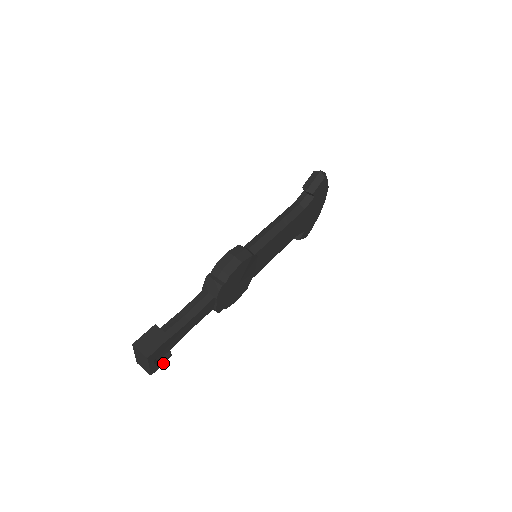
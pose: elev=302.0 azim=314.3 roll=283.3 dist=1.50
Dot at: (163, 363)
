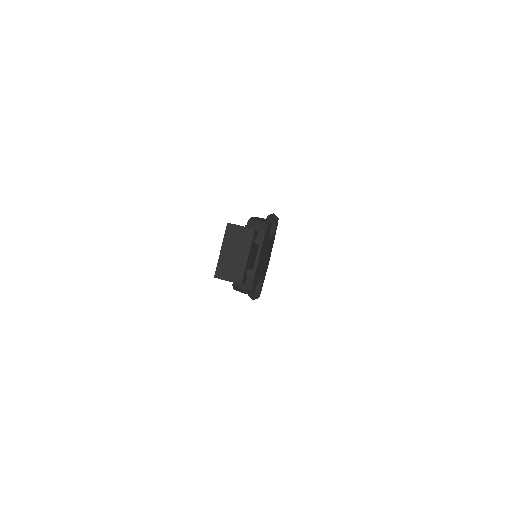
Dot at: (244, 282)
